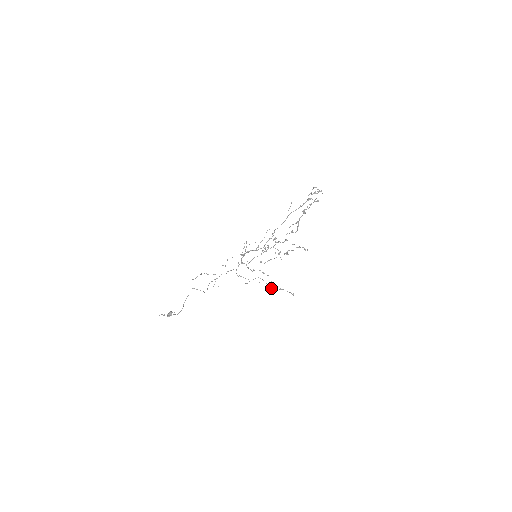
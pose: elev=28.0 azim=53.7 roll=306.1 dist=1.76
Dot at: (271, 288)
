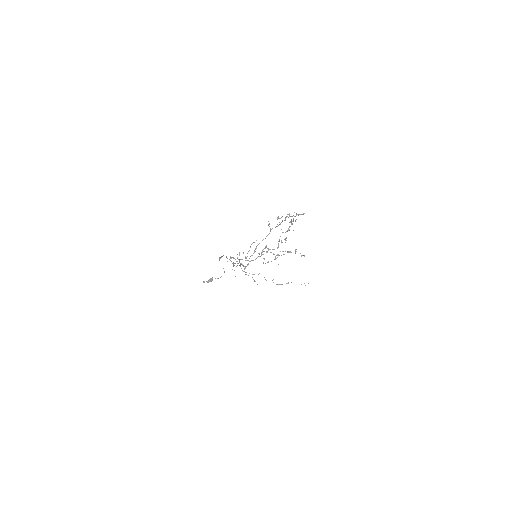
Dot at: (276, 284)
